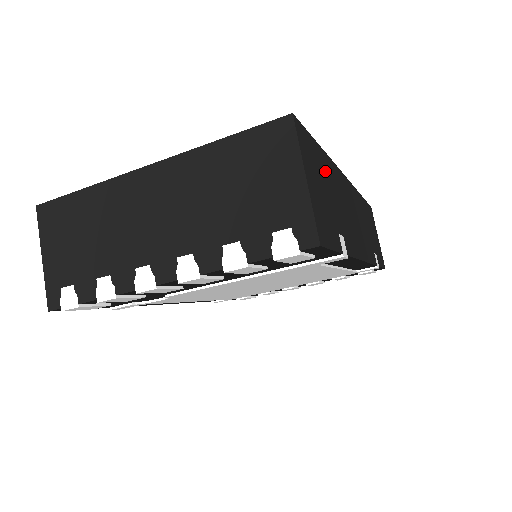
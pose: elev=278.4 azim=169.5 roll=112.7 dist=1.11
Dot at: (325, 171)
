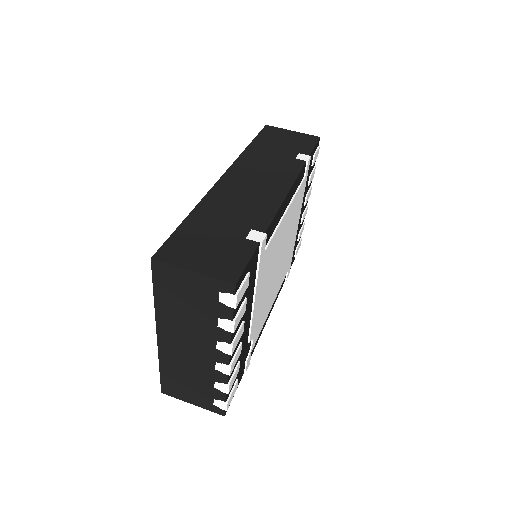
Dot at: (201, 226)
